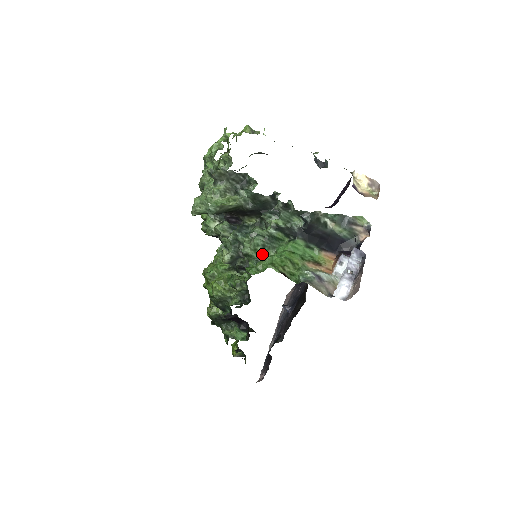
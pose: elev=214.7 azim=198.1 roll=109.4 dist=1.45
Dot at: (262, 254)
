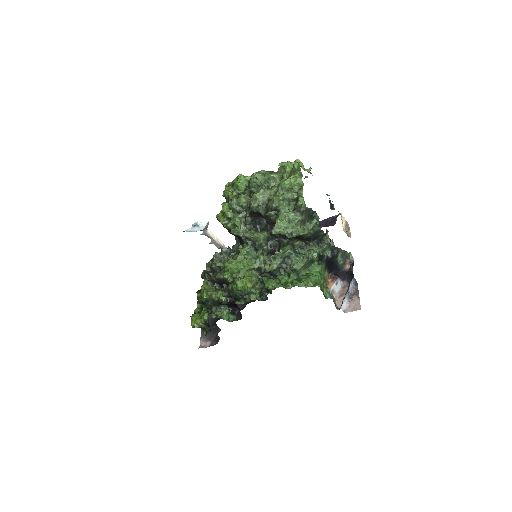
Dot at: (302, 271)
